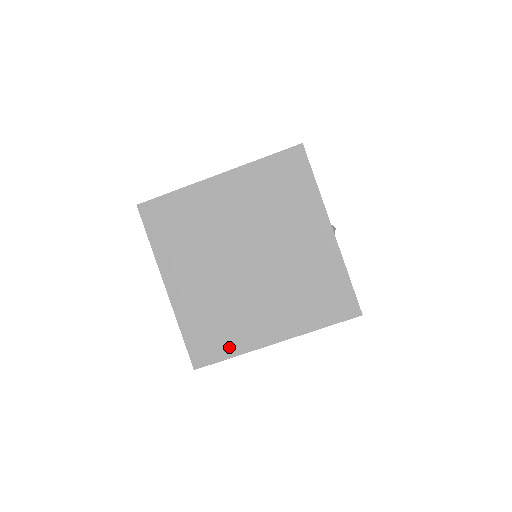
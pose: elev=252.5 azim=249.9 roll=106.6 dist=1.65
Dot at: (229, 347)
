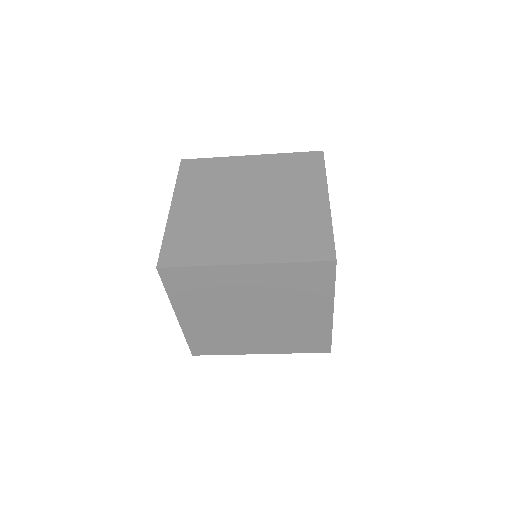
Dot at: (223, 351)
